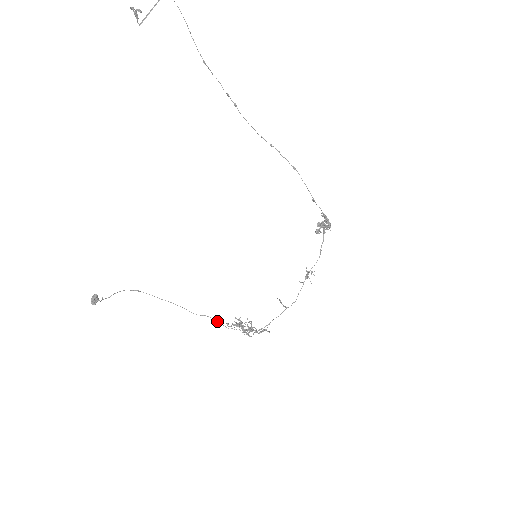
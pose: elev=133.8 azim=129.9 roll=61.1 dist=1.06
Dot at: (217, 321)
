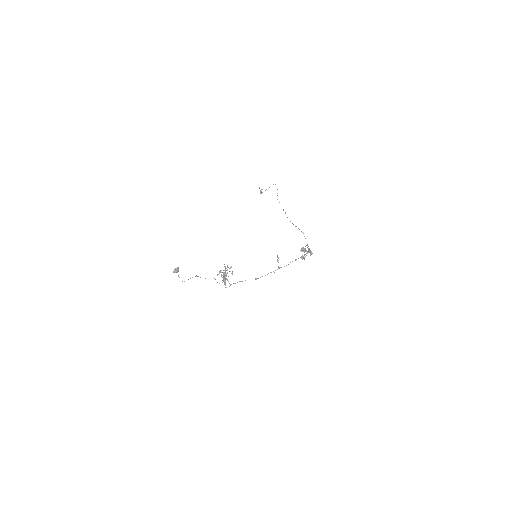
Dot at: occluded
